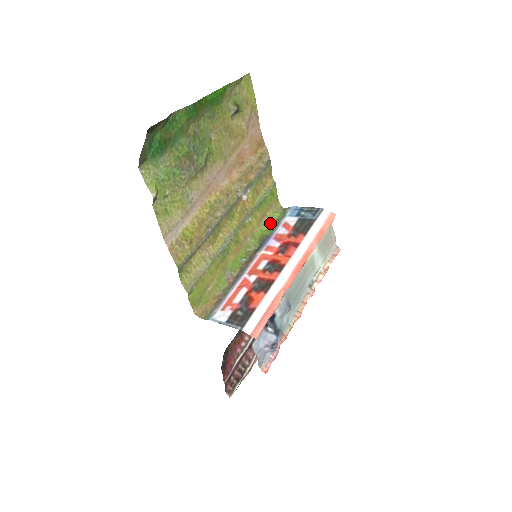
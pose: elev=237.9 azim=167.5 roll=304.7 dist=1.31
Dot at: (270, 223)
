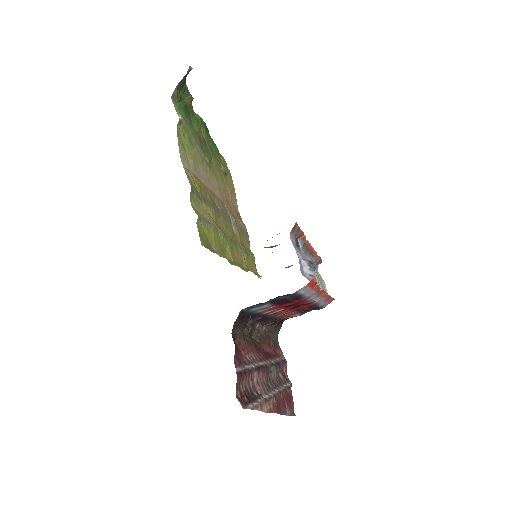
Dot at: occluded
